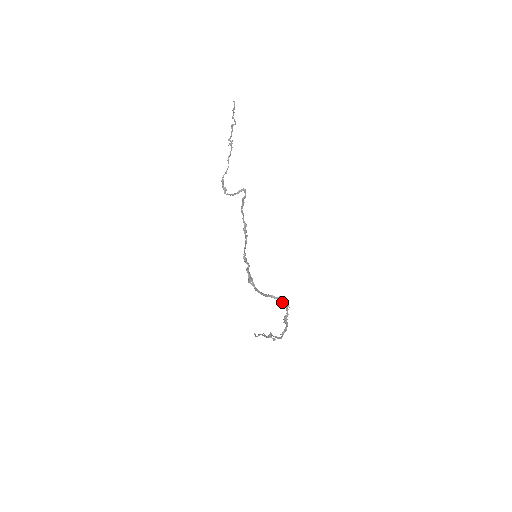
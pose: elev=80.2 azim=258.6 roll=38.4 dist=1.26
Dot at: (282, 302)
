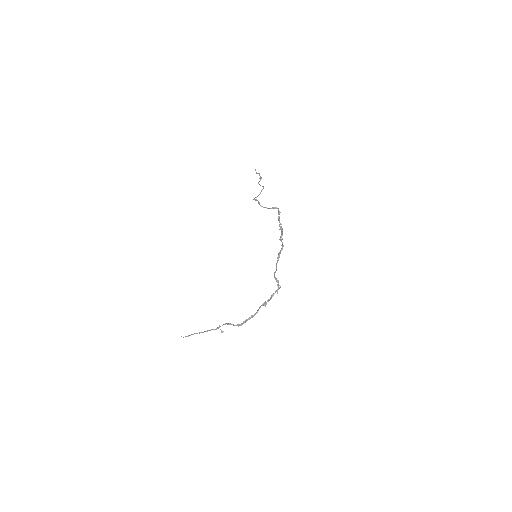
Dot at: (277, 285)
